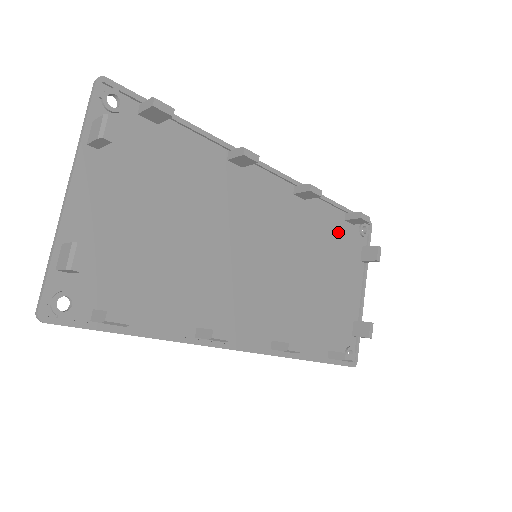
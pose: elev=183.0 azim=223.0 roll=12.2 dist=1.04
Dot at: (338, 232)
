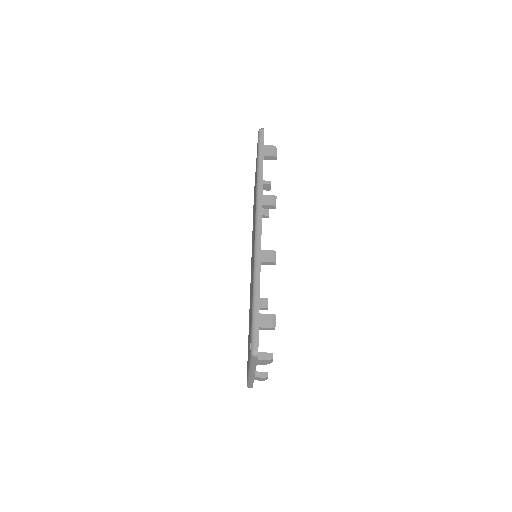
Dot at: occluded
